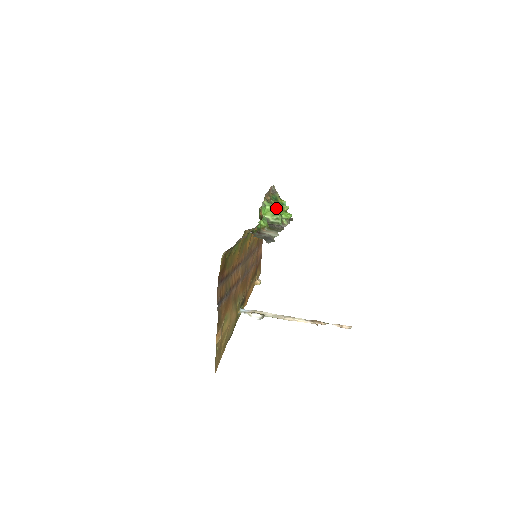
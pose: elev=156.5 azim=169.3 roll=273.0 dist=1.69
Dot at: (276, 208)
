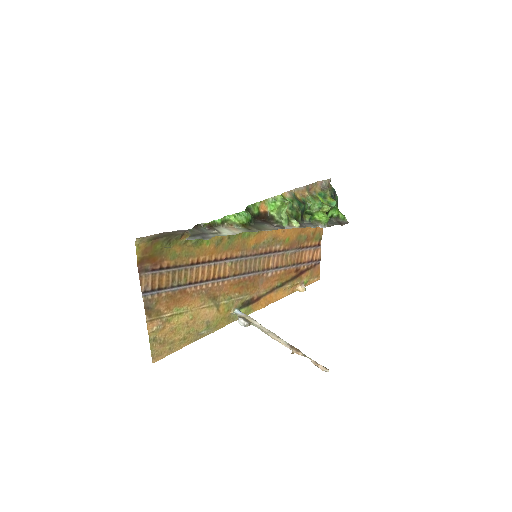
Dot at: (283, 205)
